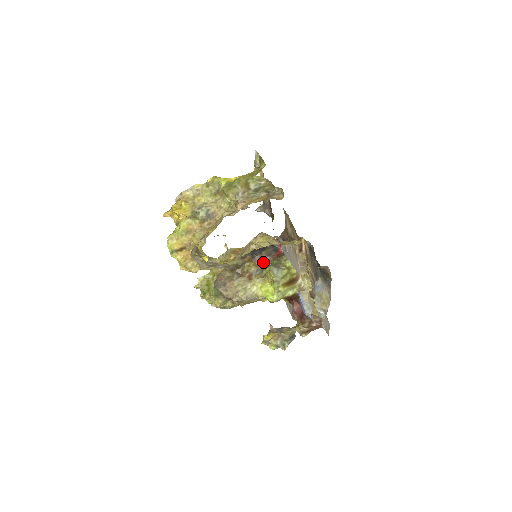
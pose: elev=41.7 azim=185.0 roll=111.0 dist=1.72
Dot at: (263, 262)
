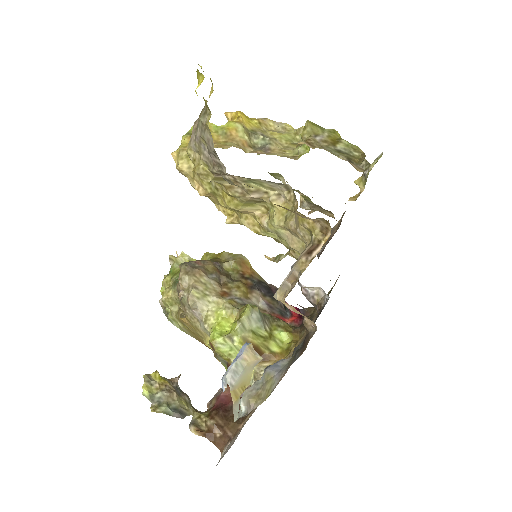
Dot at: (256, 303)
